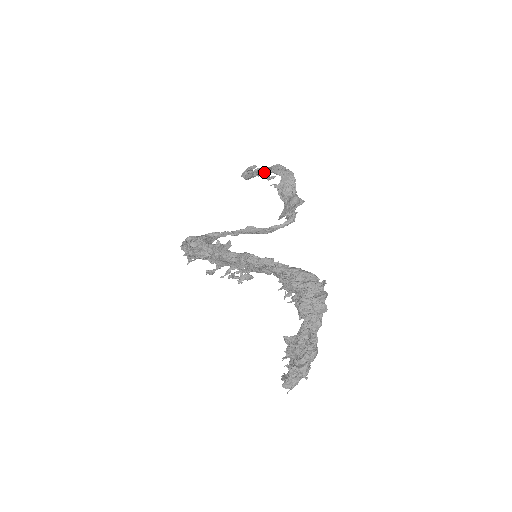
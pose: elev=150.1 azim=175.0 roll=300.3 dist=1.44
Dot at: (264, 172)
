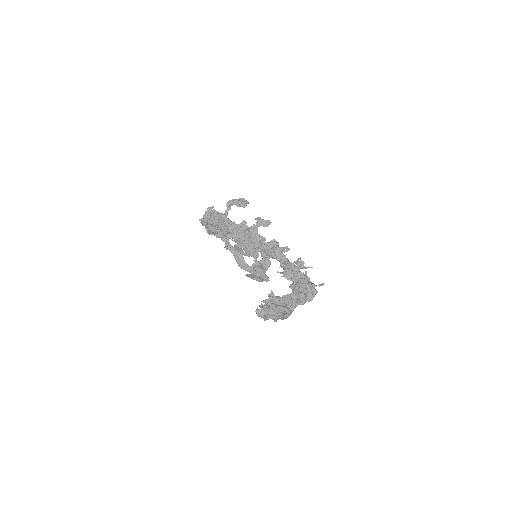
Dot at: occluded
